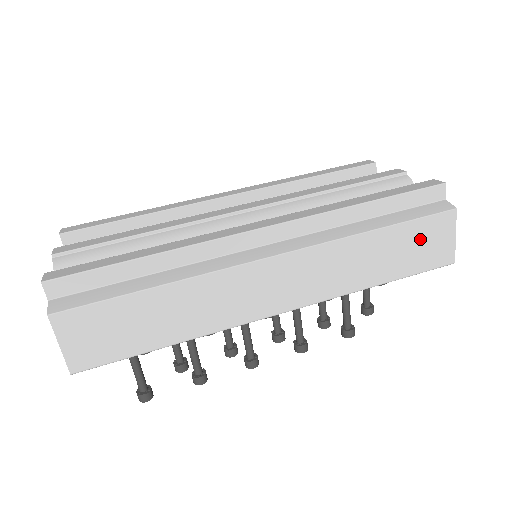
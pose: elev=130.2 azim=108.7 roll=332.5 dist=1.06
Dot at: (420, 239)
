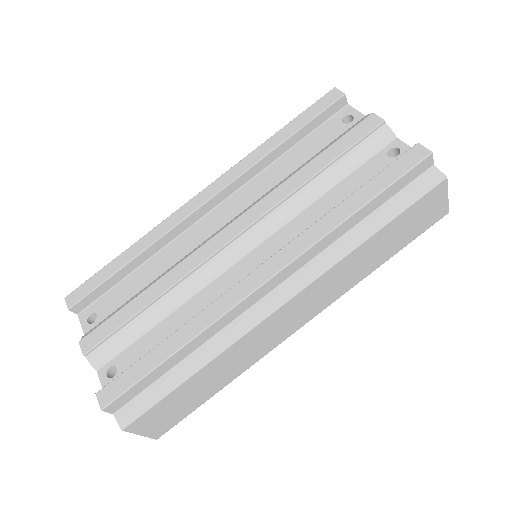
Dot at: (414, 217)
